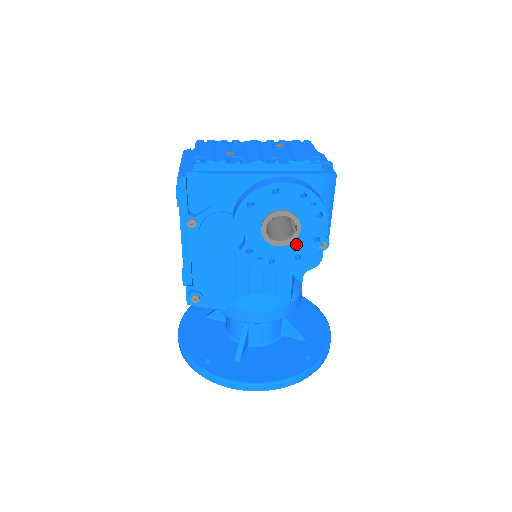
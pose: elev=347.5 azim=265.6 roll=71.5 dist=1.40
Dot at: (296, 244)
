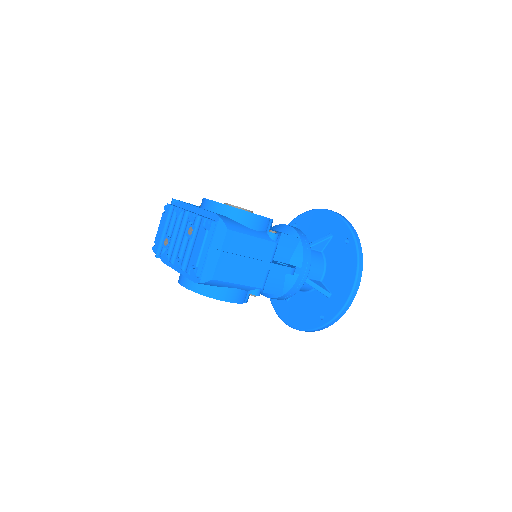
Dot at: occluded
